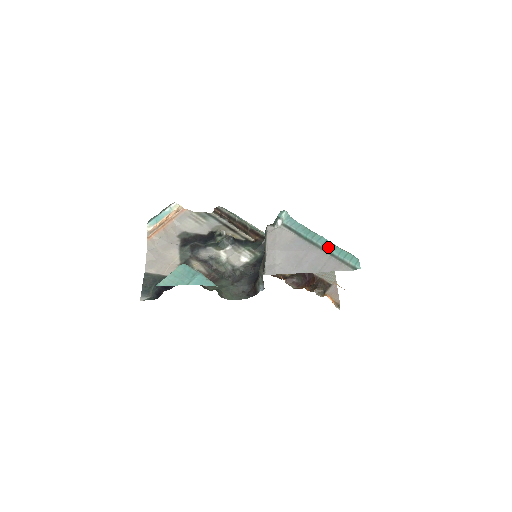
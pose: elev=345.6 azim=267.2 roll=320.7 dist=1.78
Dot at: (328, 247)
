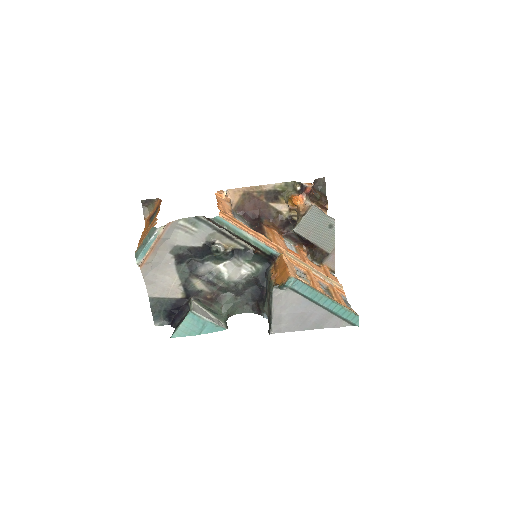
Dot at: (333, 310)
